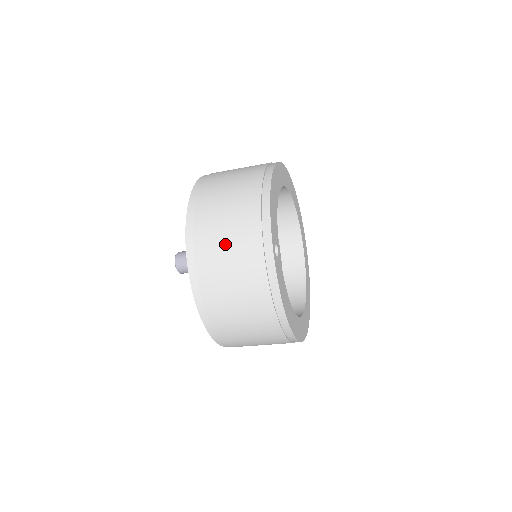
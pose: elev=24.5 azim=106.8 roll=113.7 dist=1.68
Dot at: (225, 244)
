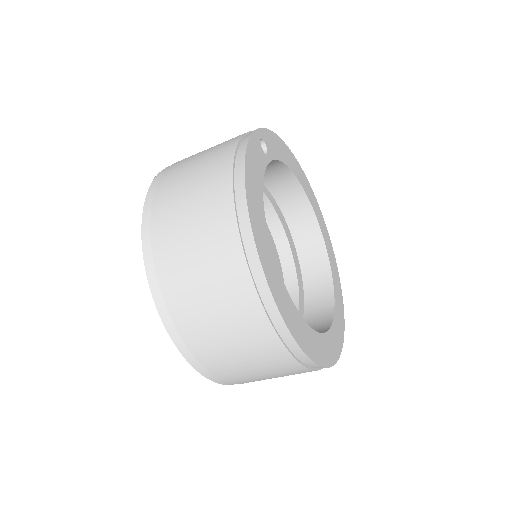
Dot at: occluded
